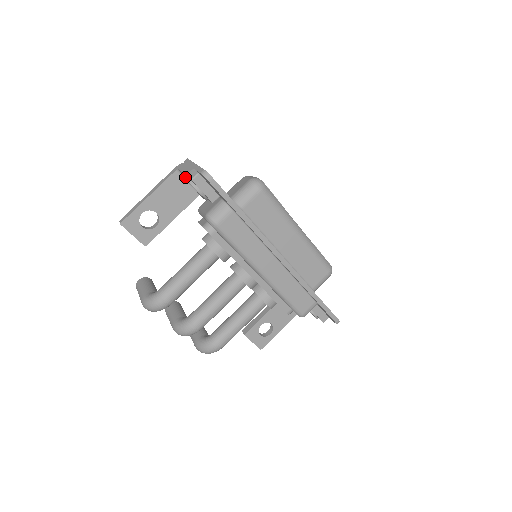
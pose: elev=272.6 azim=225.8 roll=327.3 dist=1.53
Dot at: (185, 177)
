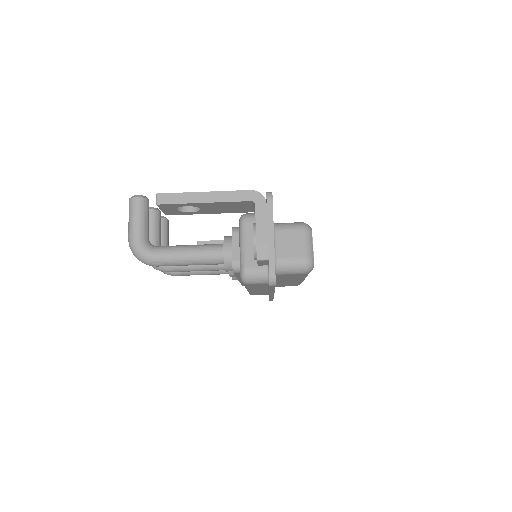
Dot at: (254, 238)
